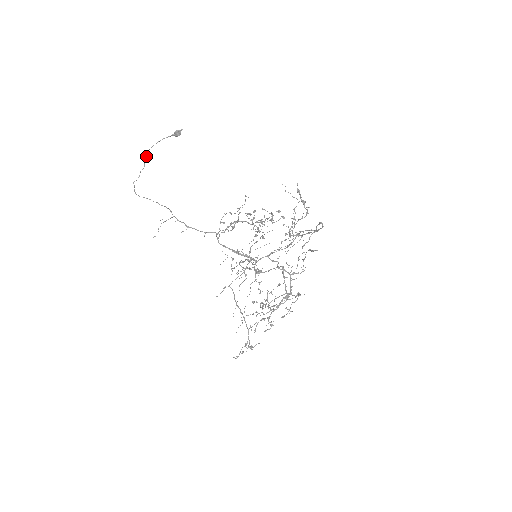
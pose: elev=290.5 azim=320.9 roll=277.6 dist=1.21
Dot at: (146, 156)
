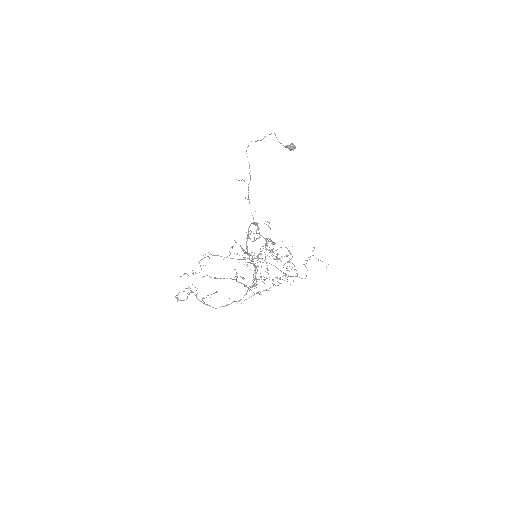
Dot at: (270, 134)
